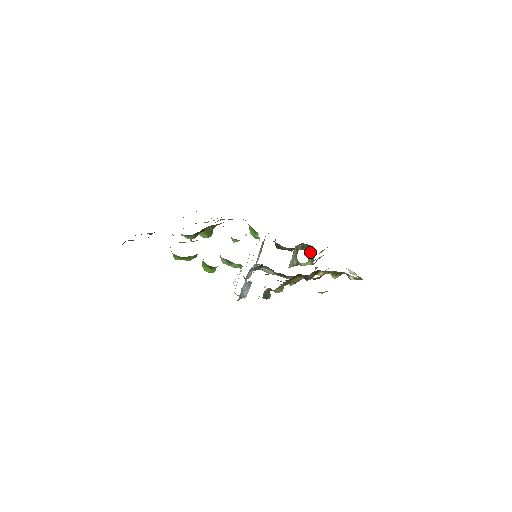
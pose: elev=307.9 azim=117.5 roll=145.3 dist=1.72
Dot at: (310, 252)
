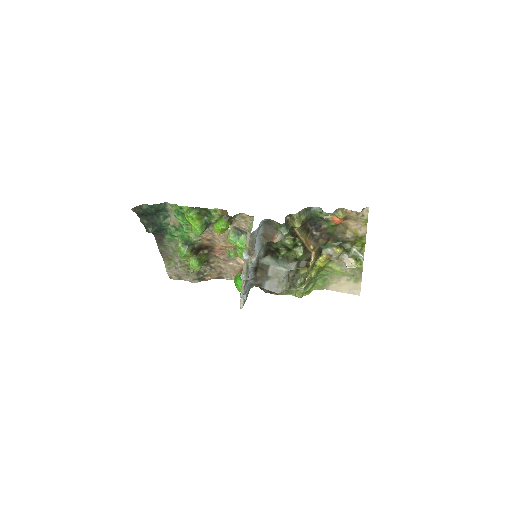
Dot at: (300, 282)
